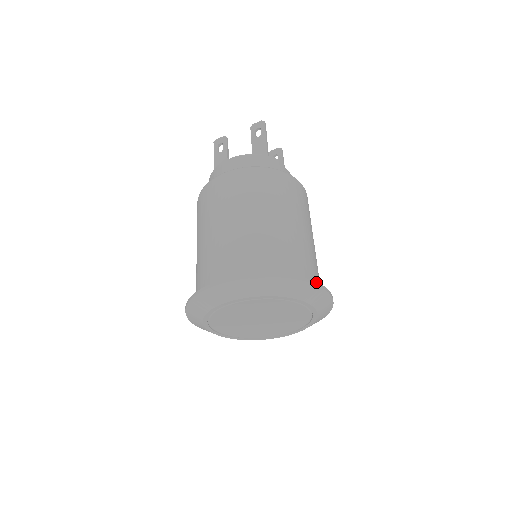
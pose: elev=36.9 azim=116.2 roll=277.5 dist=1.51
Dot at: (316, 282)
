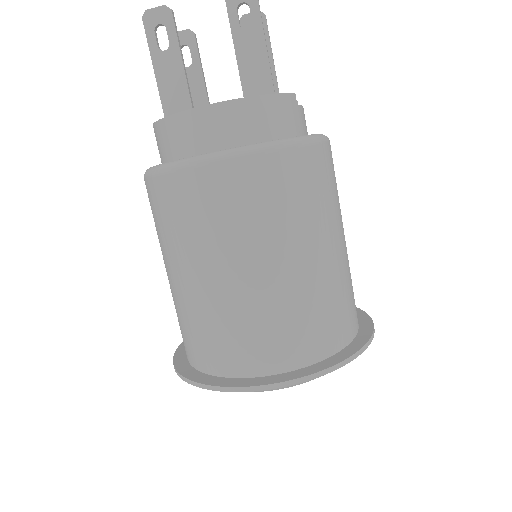
Dot at: (371, 337)
